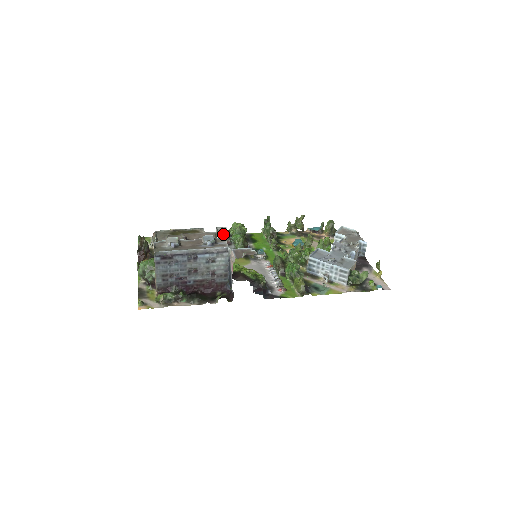
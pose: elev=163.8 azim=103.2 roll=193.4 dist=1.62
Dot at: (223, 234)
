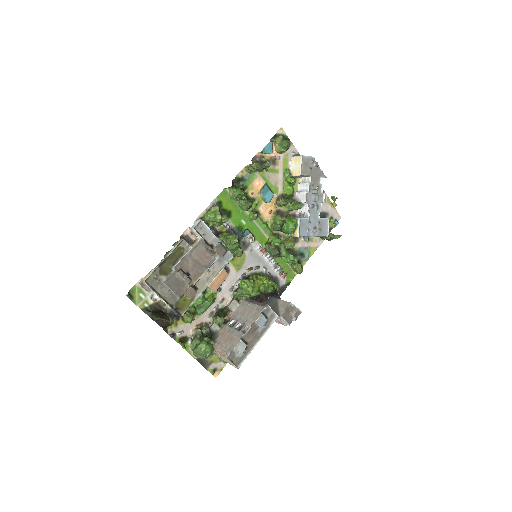
Dot at: (207, 235)
